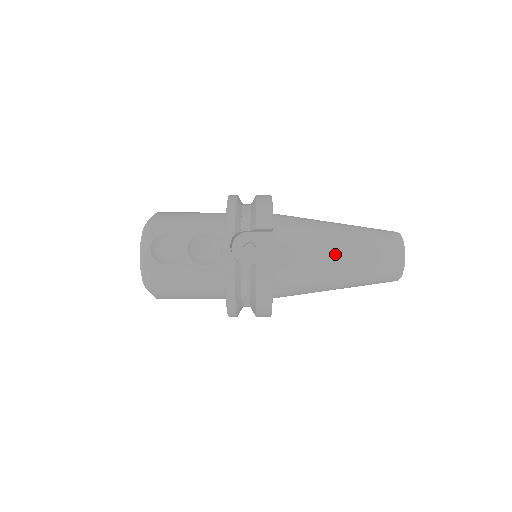
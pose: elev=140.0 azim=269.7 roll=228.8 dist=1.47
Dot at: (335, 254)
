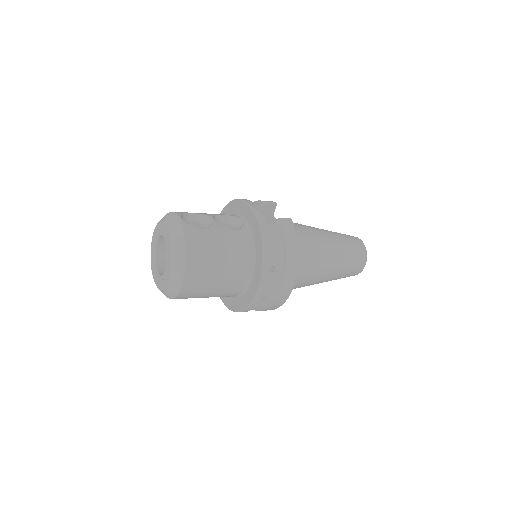
Dot at: (322, 233)
